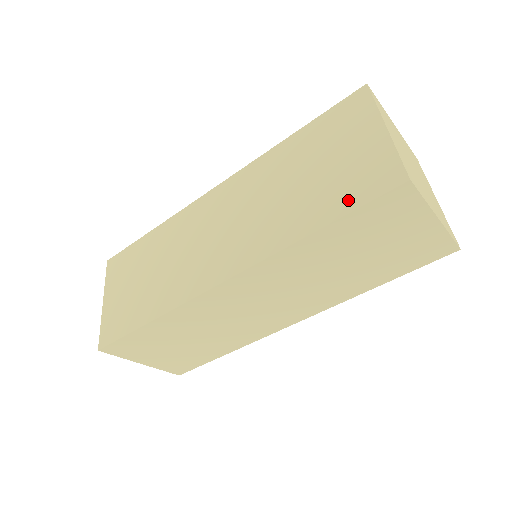
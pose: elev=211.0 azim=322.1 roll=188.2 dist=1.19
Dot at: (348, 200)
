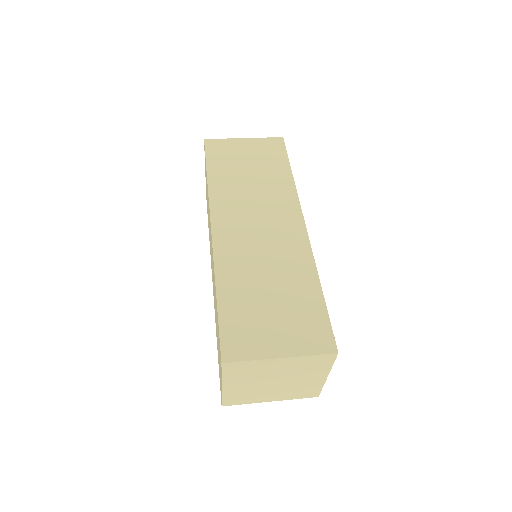
Dot at: occluded
